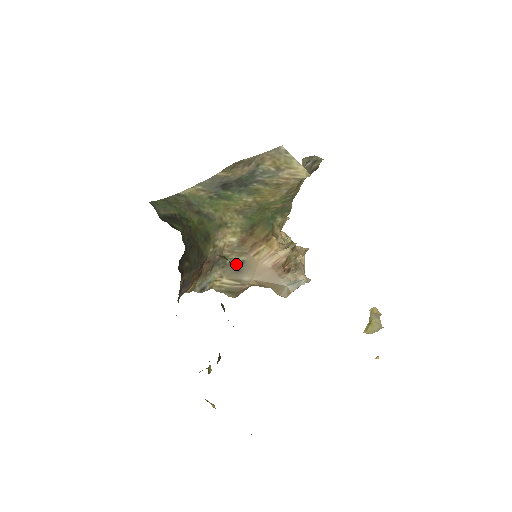
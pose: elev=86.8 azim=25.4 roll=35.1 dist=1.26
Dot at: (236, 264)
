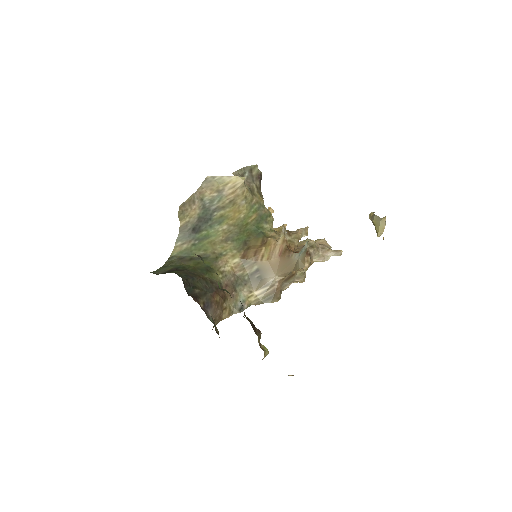
Dot at: (254, 275)
